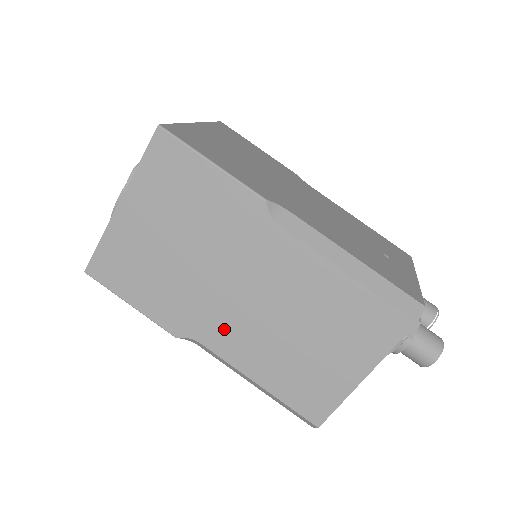
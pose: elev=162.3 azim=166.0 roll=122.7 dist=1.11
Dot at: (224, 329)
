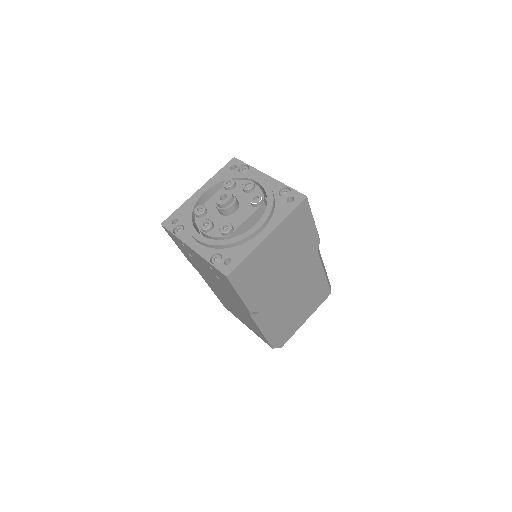
Dot at: (274, 304)
